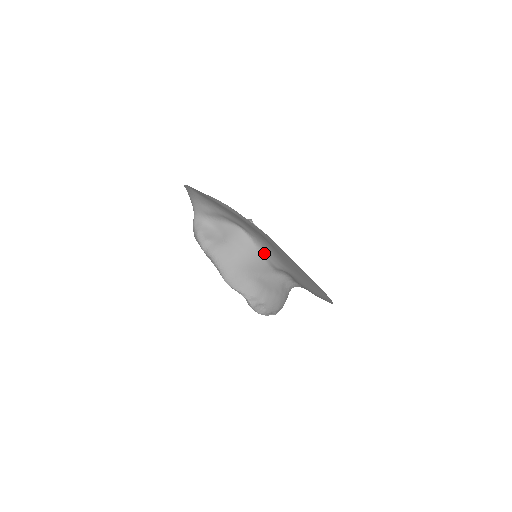
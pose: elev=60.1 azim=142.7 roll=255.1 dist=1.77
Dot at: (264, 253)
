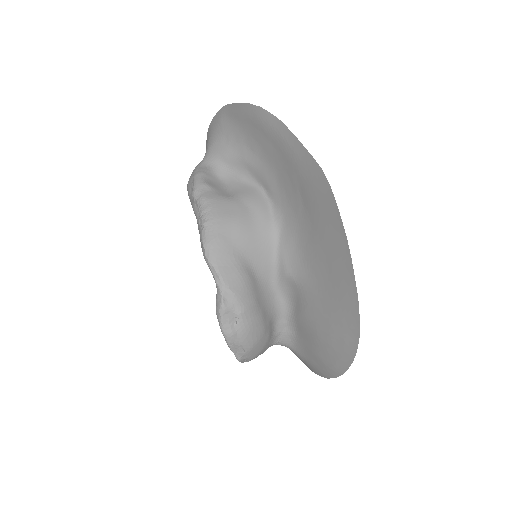
Dot at: (280, 238)
